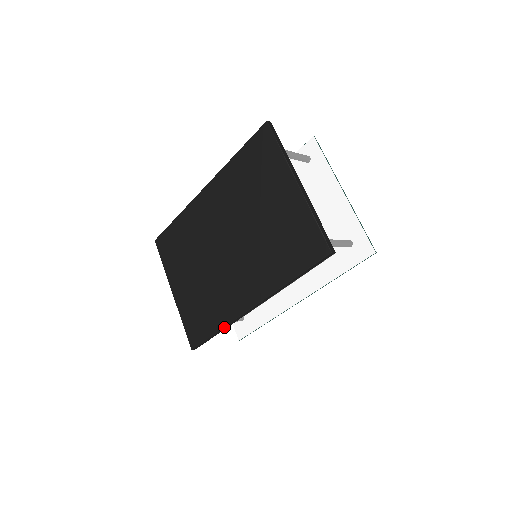
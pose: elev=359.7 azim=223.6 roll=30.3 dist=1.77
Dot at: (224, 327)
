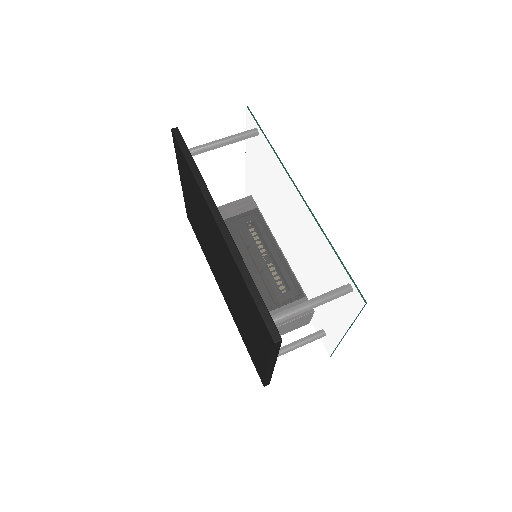
Dot at: occluded
